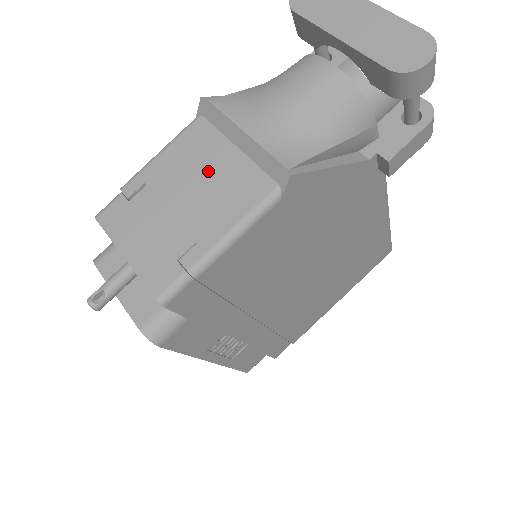
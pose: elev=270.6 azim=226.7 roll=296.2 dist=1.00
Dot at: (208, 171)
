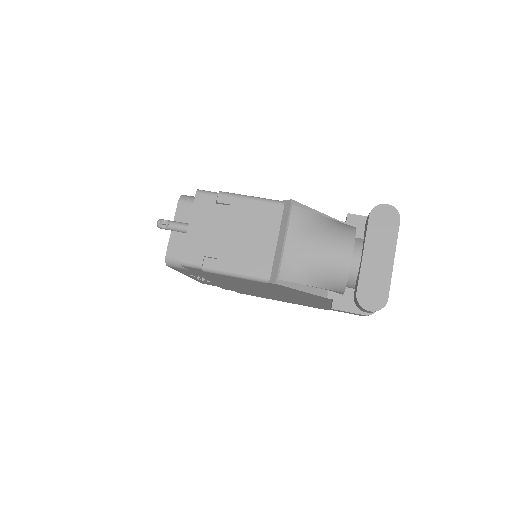
Dot at: (256, 235)
